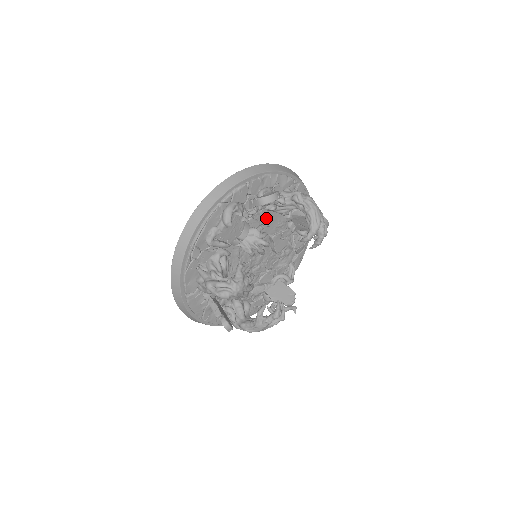
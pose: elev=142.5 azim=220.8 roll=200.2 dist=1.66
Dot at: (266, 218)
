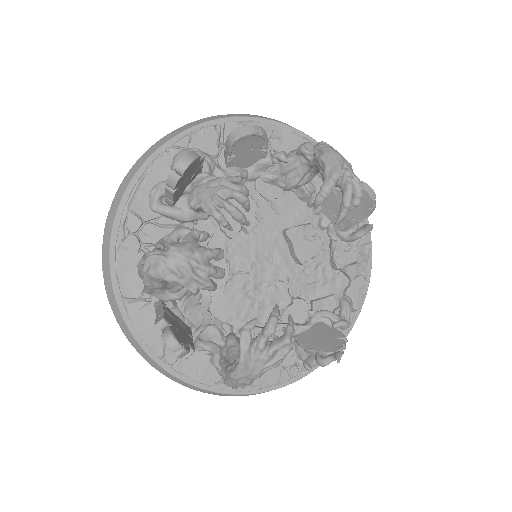
Dot at: (269, 197)
